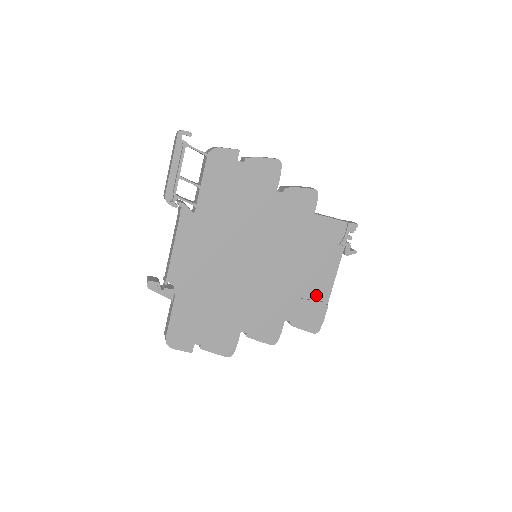
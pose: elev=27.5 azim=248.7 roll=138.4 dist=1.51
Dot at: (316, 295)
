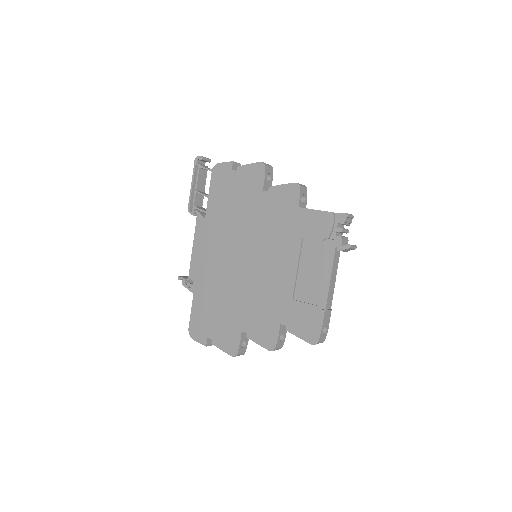
Dot at: (311, 298)
